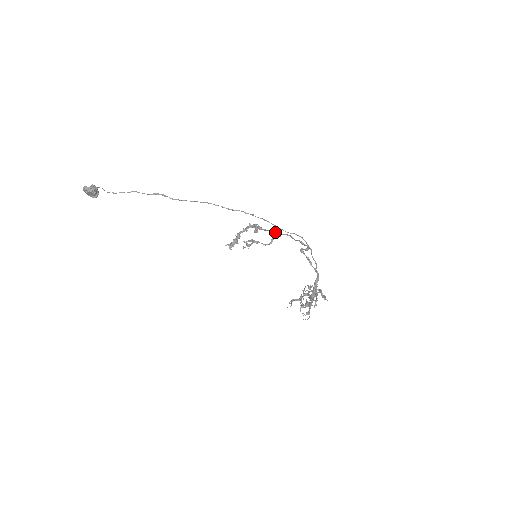
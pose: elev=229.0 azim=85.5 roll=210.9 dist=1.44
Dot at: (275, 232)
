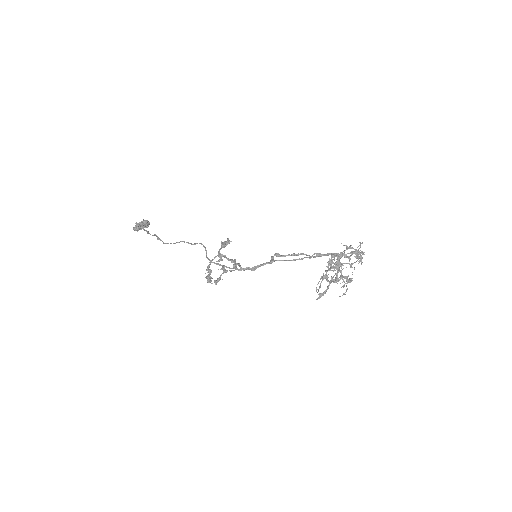
Dot at: occluded
